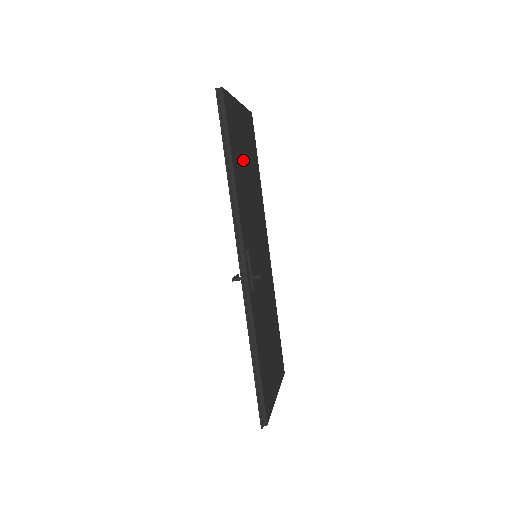
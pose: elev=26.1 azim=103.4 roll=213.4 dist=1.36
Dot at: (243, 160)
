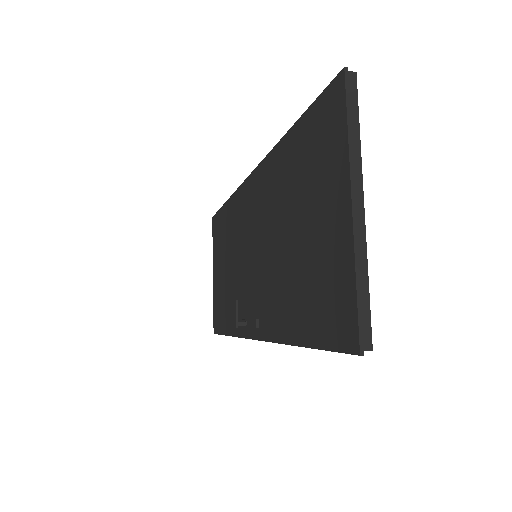
Dot at: occluded
